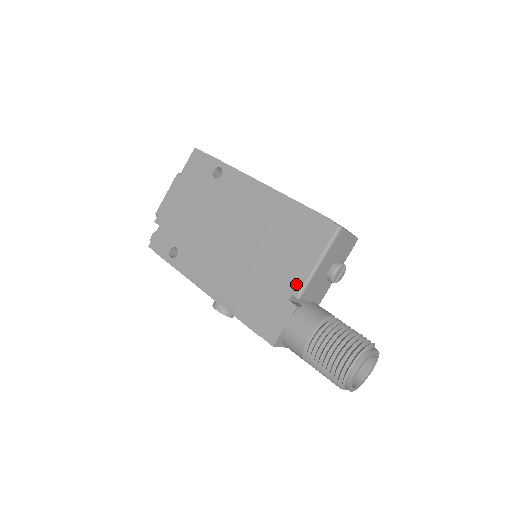
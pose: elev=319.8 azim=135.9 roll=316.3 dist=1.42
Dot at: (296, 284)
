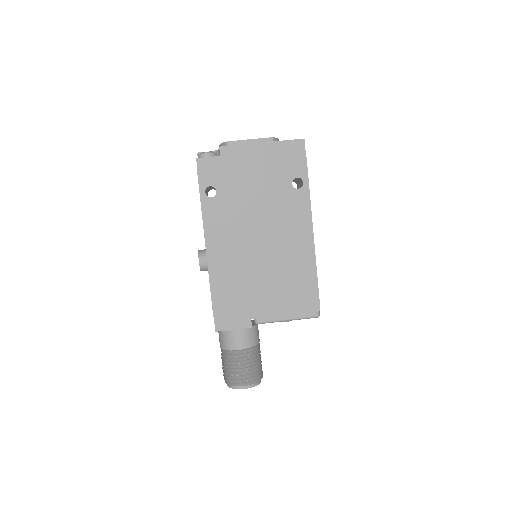
Dot at: (265, 316)
